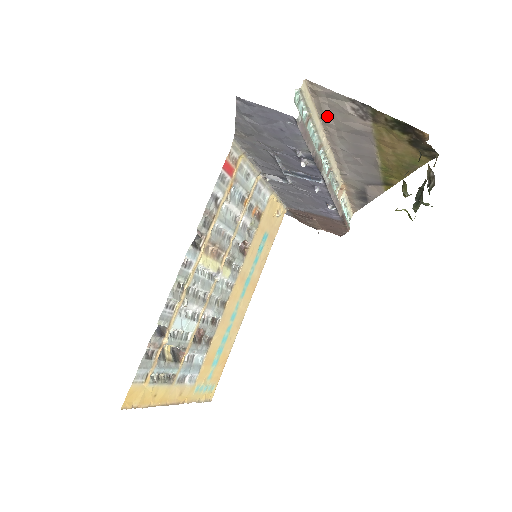
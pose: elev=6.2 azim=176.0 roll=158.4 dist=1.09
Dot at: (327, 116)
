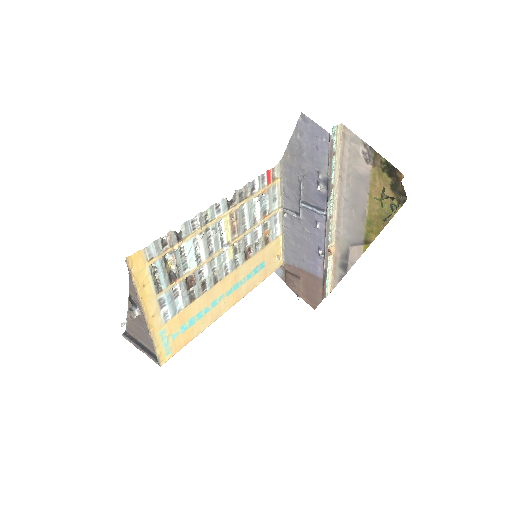
Dot at: (345, 161)
